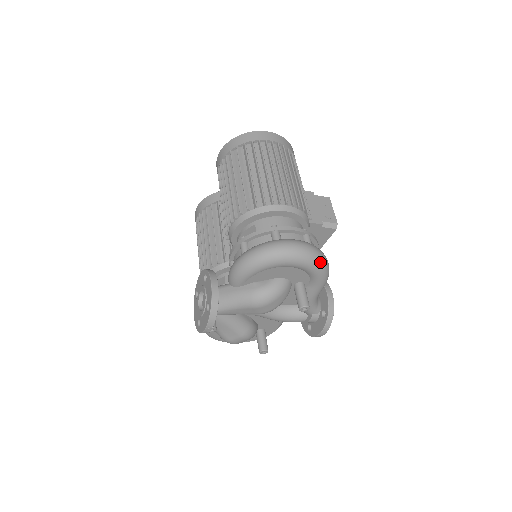
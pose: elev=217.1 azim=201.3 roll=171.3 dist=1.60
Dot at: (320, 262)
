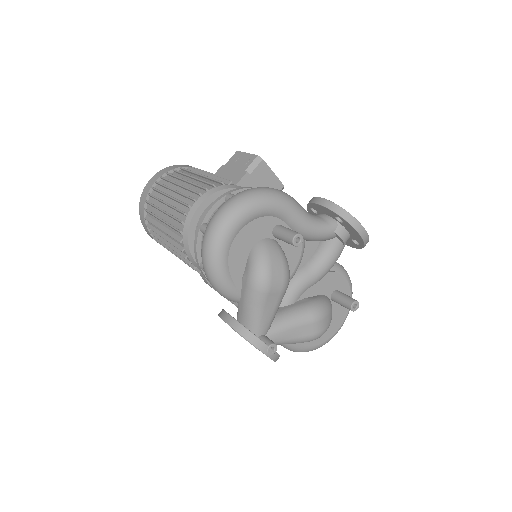
Dot at: (253, 197)
